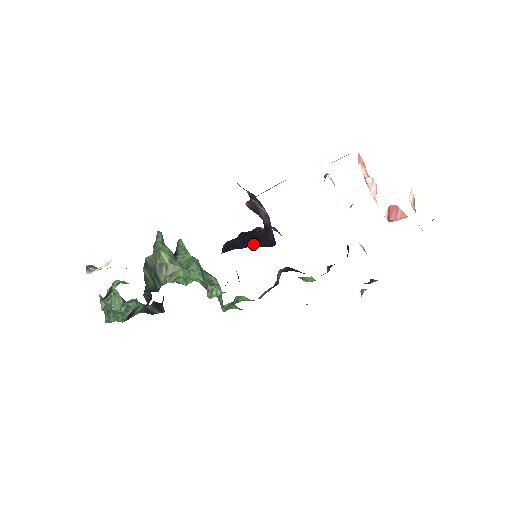
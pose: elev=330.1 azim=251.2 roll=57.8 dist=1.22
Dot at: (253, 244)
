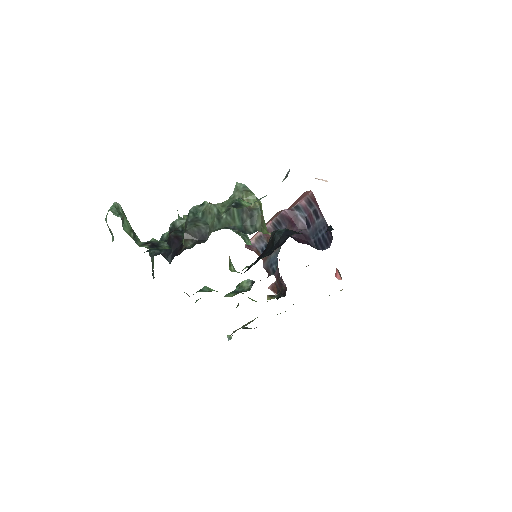
Dot at: occluded
